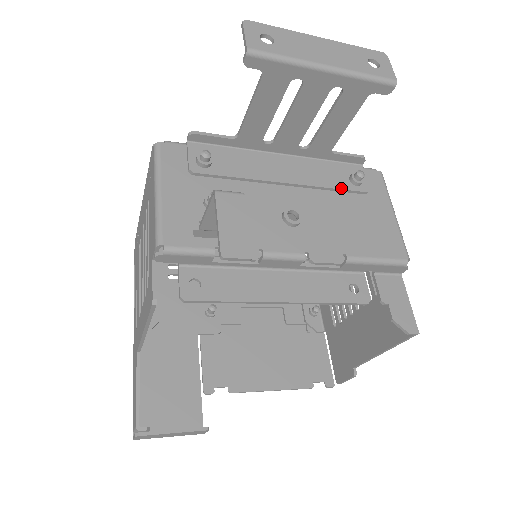
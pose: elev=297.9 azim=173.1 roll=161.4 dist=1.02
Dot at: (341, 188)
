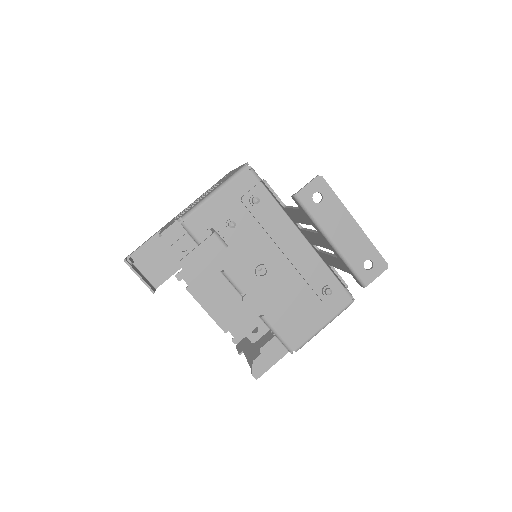
Dot at: (311, 286)
